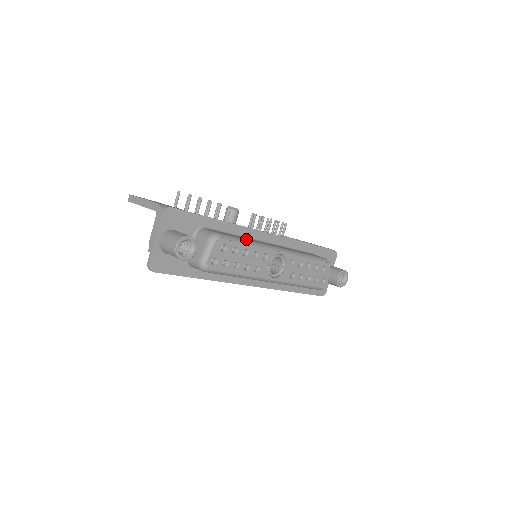
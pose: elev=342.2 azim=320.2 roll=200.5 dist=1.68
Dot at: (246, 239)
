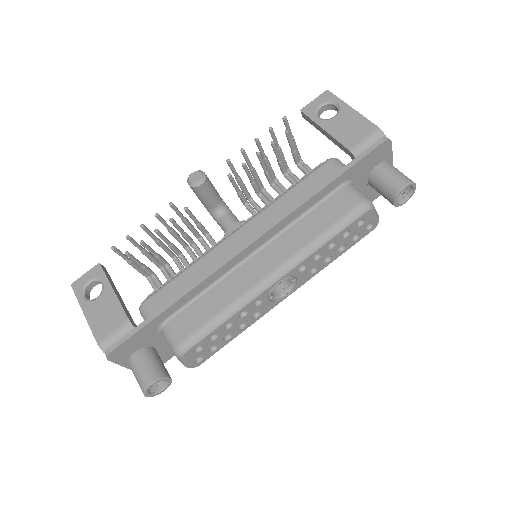
Dot at: (219, 312)
